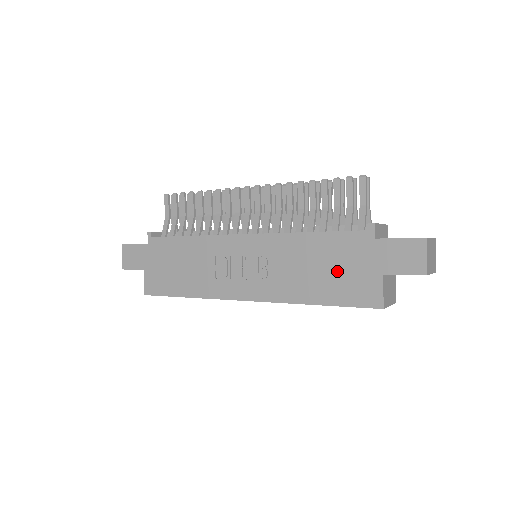
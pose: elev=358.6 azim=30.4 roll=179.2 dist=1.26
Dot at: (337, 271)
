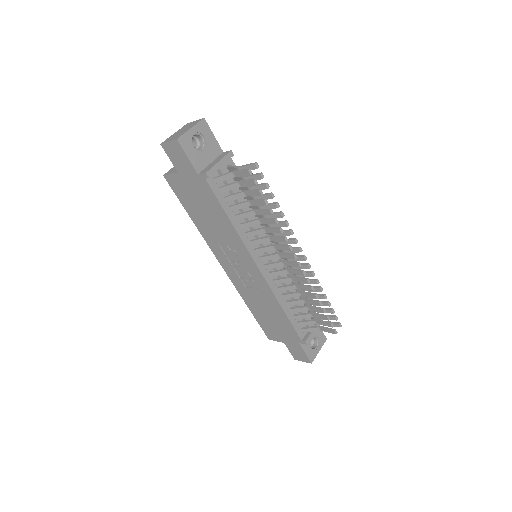
Dot at: (272, 323)
